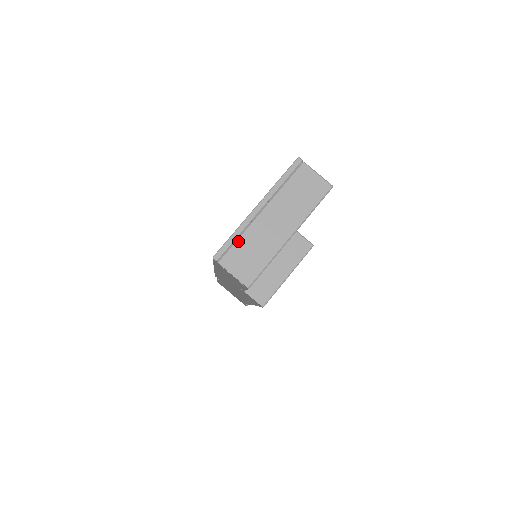
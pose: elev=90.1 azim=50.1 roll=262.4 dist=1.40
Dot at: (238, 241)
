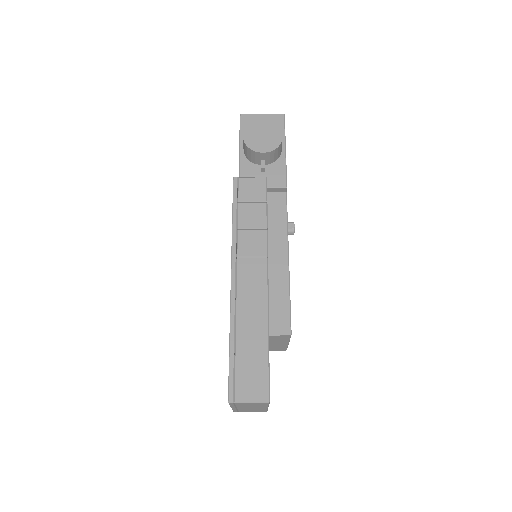
Dot at: occluded
